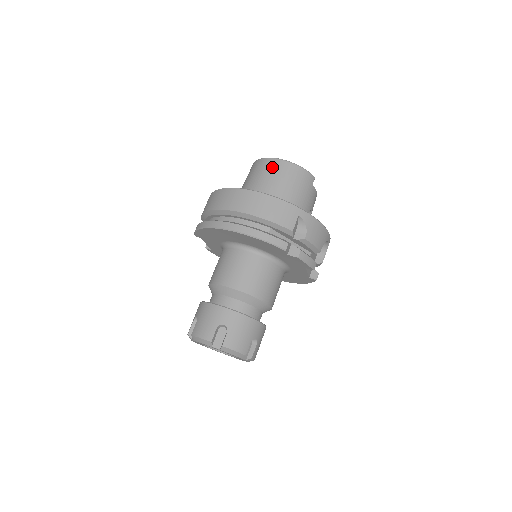
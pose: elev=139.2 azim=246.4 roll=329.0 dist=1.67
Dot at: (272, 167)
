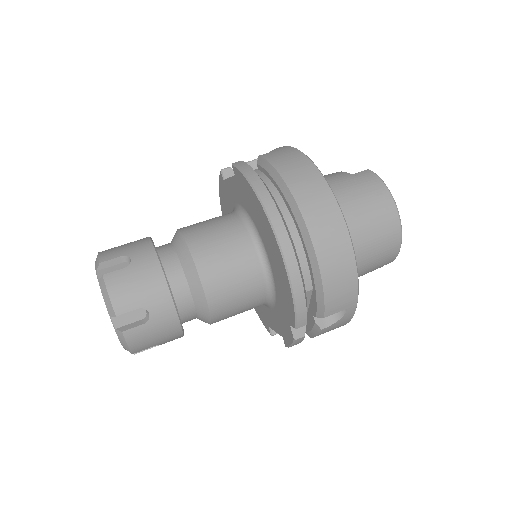
Dot at: (385, 214)
